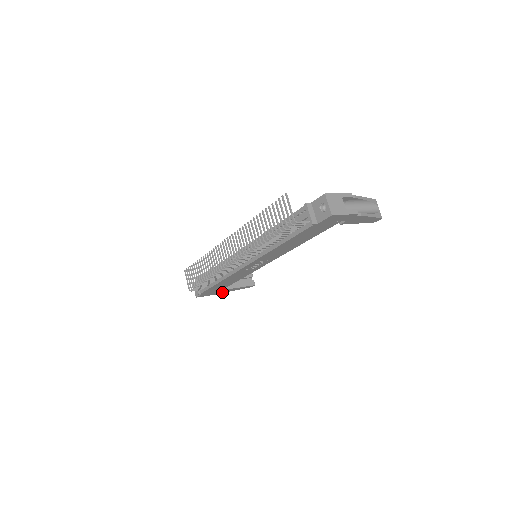
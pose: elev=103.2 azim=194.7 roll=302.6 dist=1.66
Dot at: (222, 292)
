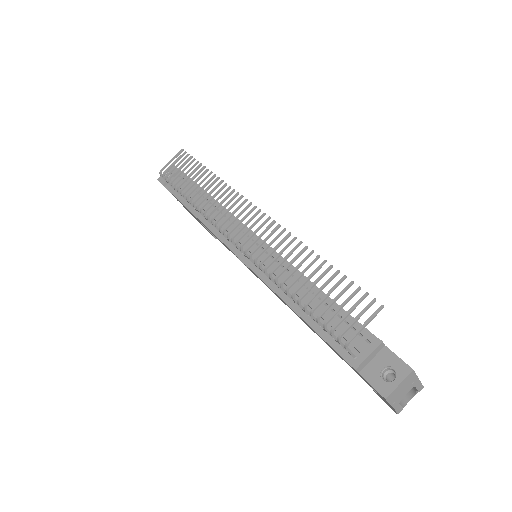
Dot at: occluded
